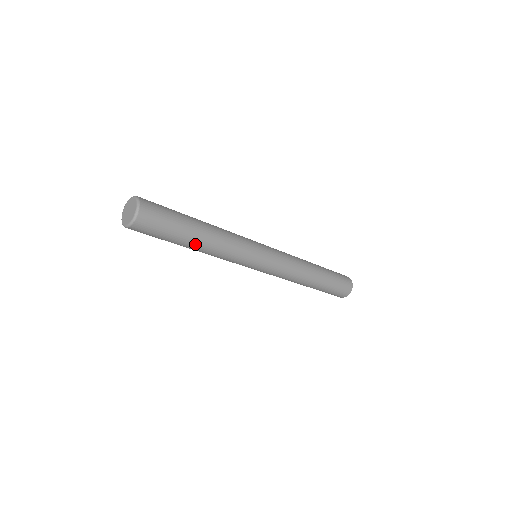
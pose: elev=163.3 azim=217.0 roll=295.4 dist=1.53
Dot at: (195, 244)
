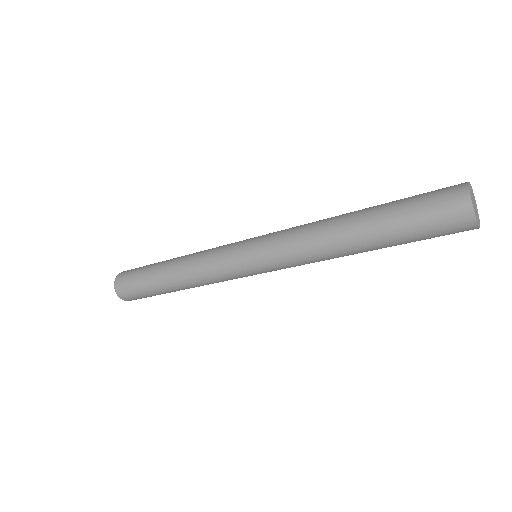
Dot at: (174, 289)
